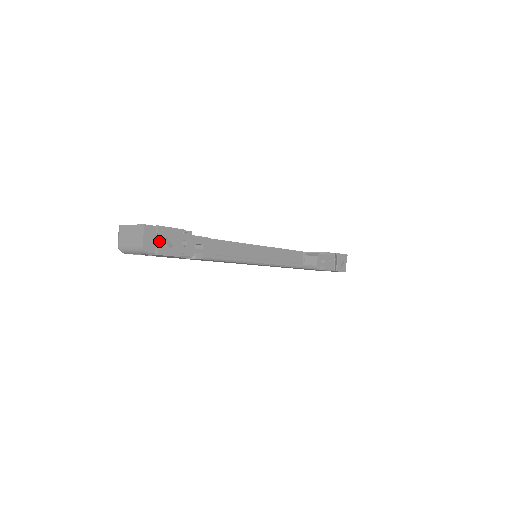
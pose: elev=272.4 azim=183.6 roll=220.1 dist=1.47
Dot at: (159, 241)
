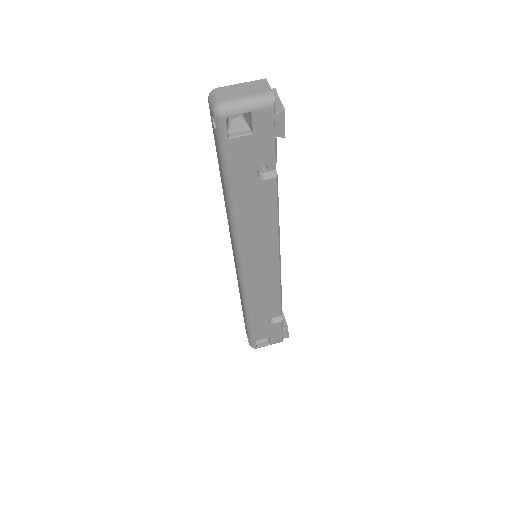
Dot at: (280, 101)
